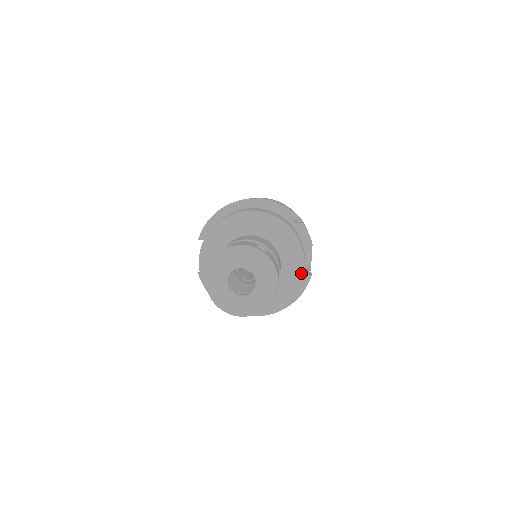
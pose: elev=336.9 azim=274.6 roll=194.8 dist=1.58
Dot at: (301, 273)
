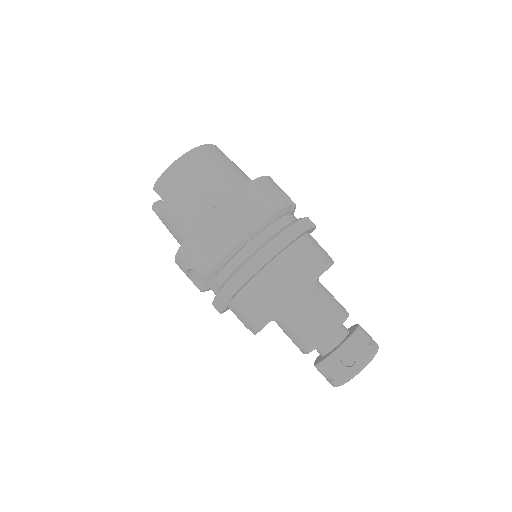
Dot at: occluded
